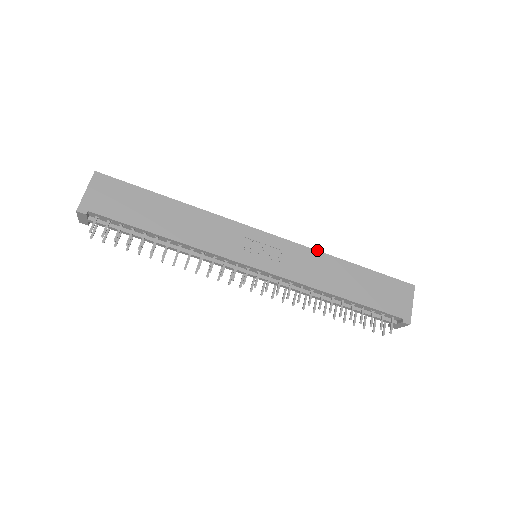
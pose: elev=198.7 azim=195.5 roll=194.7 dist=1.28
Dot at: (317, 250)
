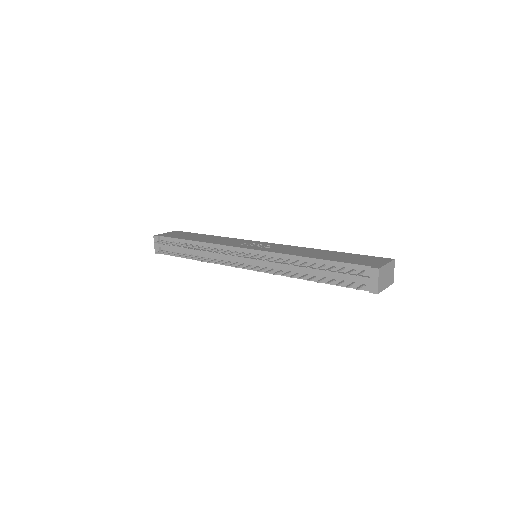
Dot at: (304, 247)
